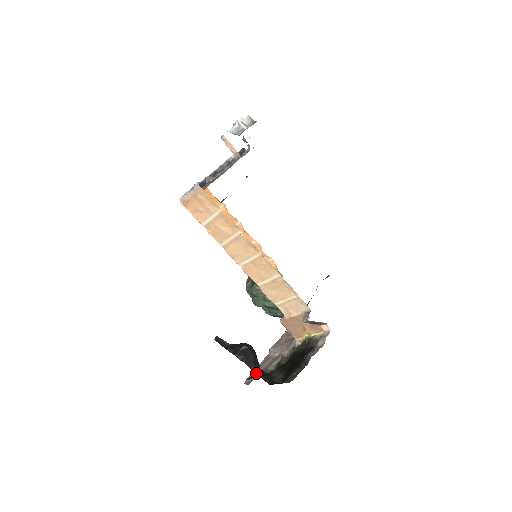
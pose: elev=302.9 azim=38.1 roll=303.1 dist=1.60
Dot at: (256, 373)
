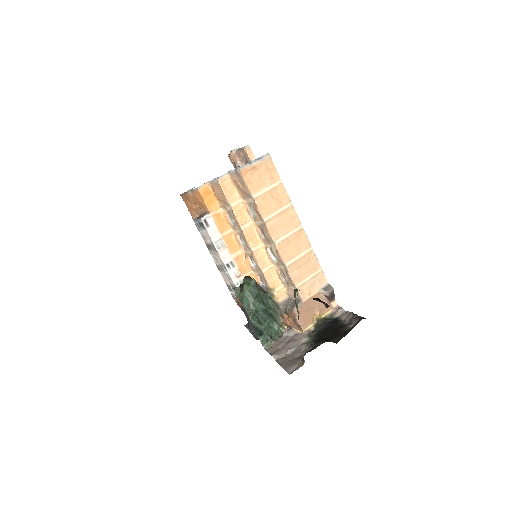
Dot at: occluded
